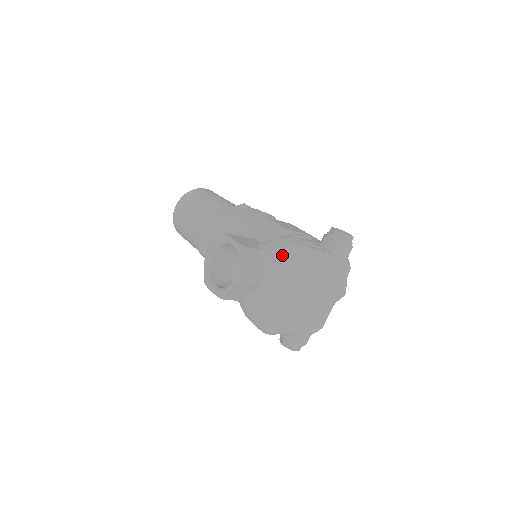
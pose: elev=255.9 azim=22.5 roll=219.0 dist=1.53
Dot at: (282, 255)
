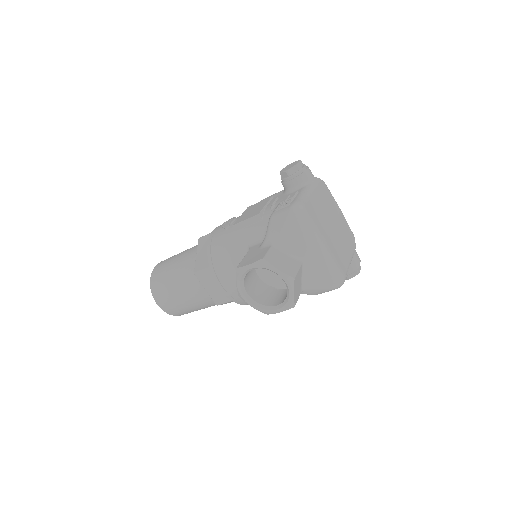
Dot at: (289, 230)
